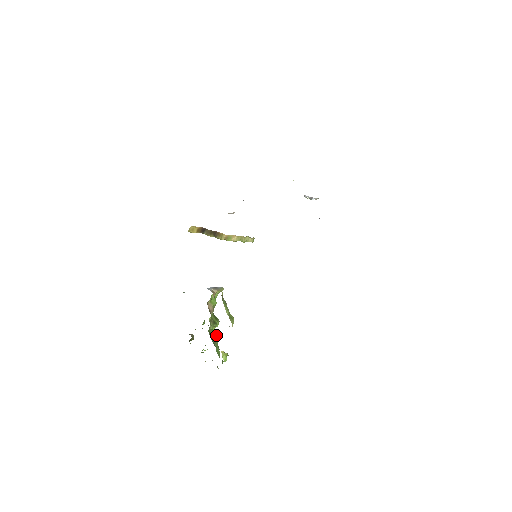
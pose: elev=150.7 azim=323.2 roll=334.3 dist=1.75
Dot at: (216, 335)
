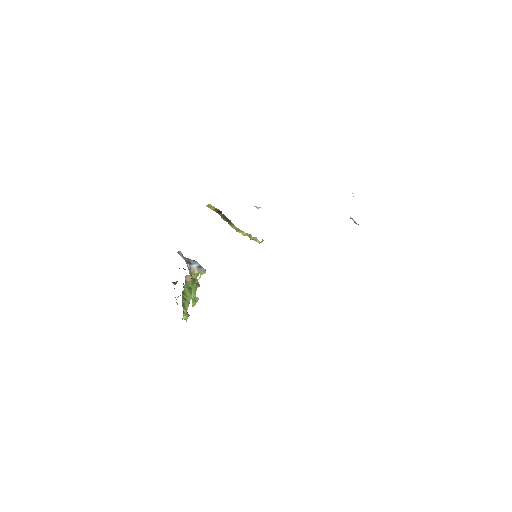
Dot at: occluded
